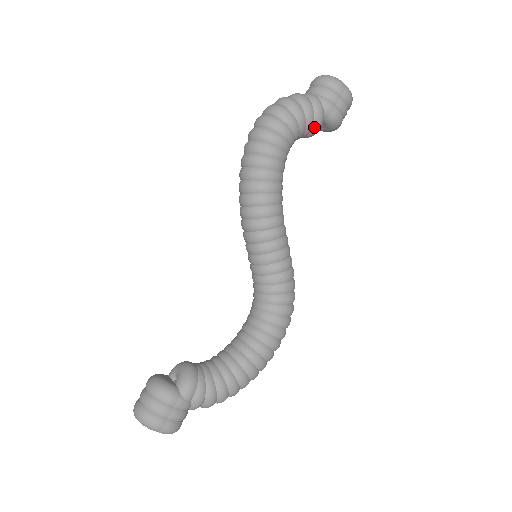
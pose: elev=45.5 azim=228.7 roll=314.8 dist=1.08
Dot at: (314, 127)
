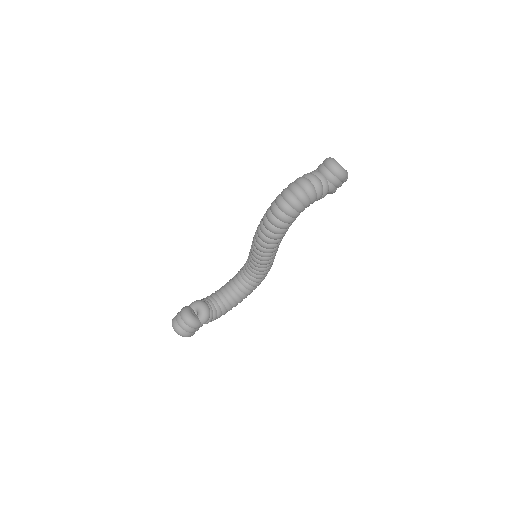
Dot at: occluded
